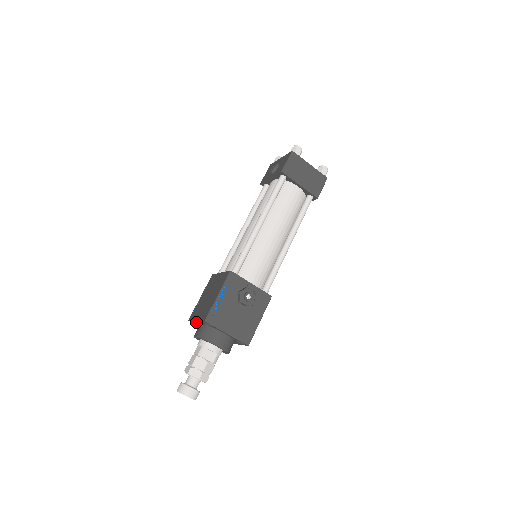
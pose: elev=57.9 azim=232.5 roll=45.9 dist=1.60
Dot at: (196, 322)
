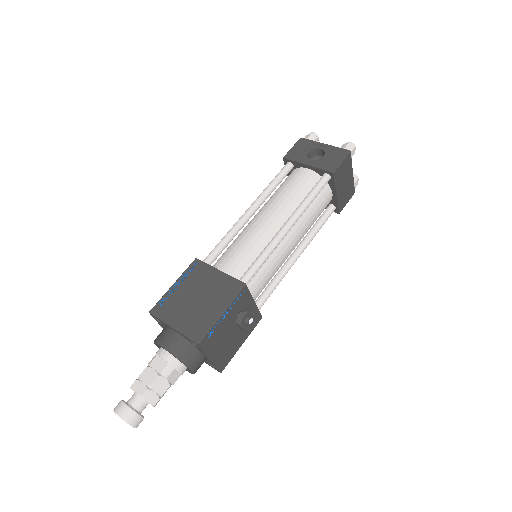
Dot at: (166, 324)
